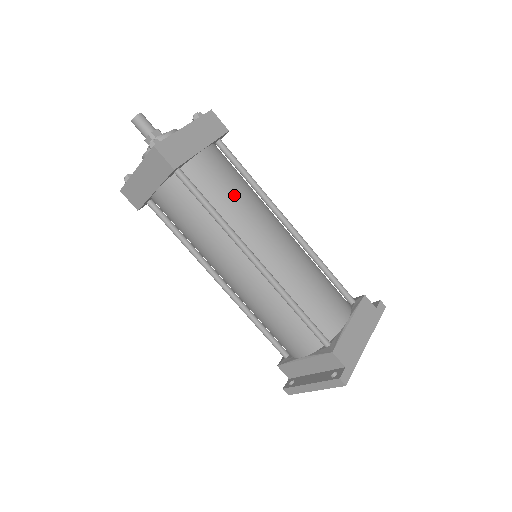
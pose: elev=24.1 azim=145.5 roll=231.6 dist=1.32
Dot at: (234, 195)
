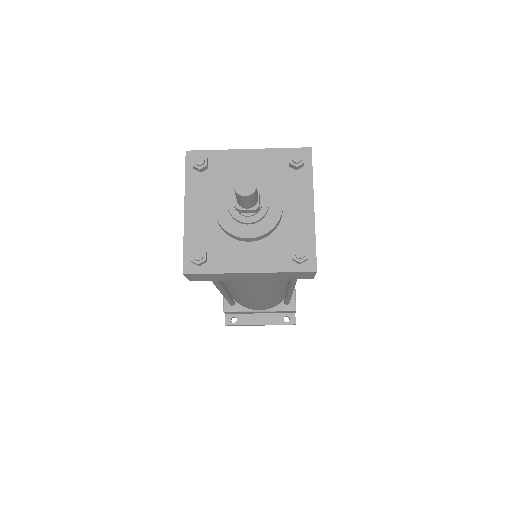
Dot at: occluded
